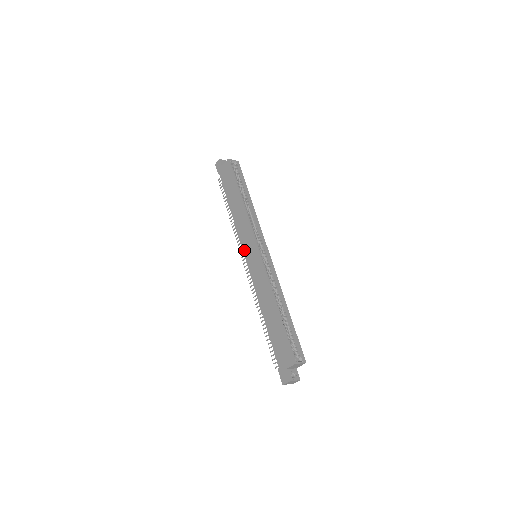
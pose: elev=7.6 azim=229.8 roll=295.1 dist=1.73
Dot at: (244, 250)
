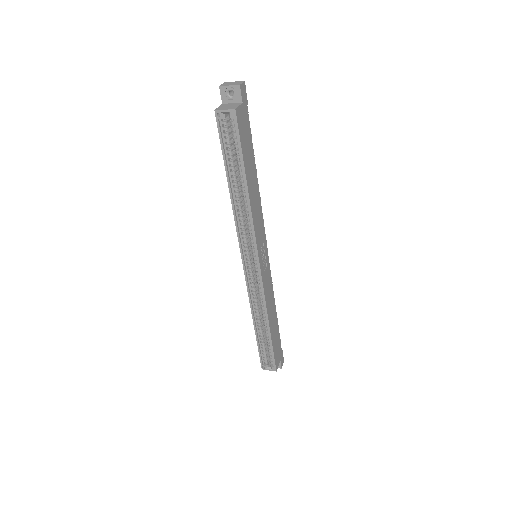
Dot at: occluded
